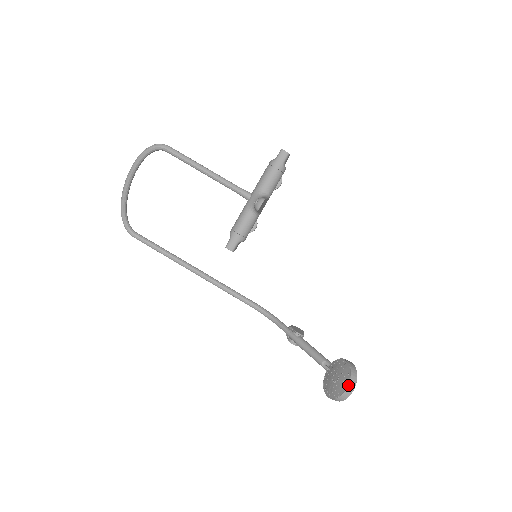
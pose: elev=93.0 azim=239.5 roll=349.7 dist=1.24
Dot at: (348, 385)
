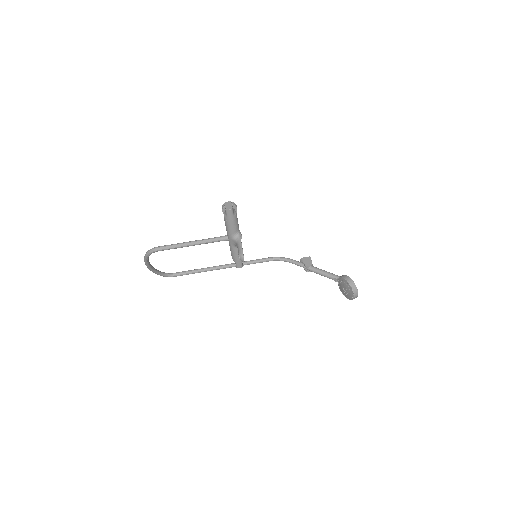
Dot at: (354, 295)
